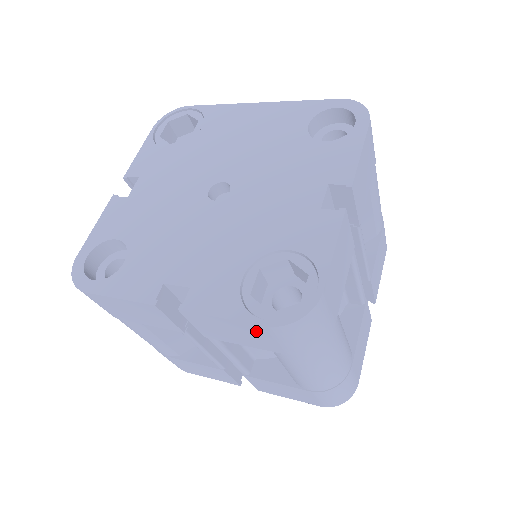
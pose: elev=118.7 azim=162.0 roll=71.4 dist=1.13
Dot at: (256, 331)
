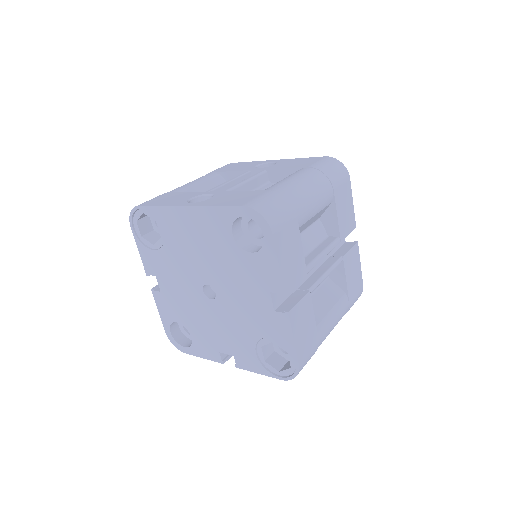
Dot at: occluded
